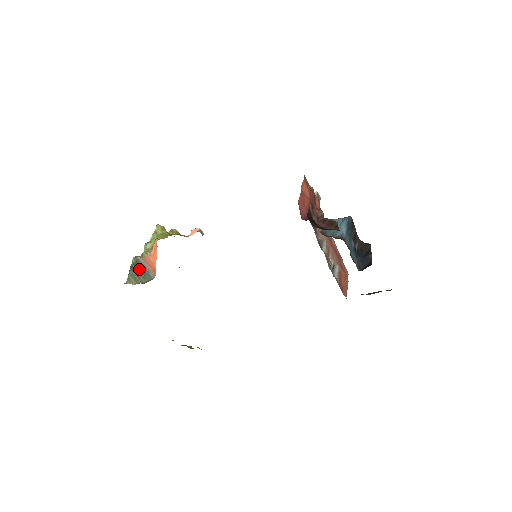
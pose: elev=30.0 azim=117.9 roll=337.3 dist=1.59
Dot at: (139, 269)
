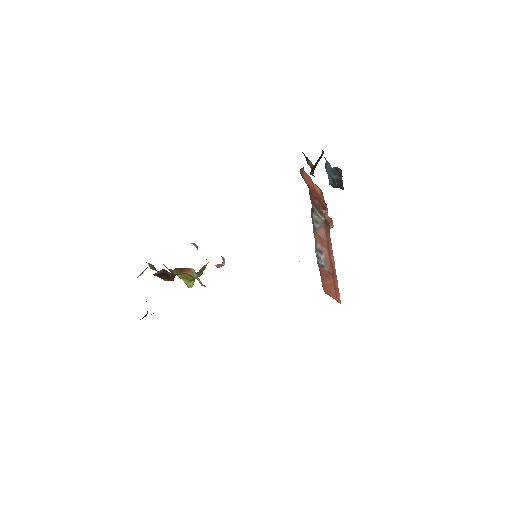
Dot at: occluded
